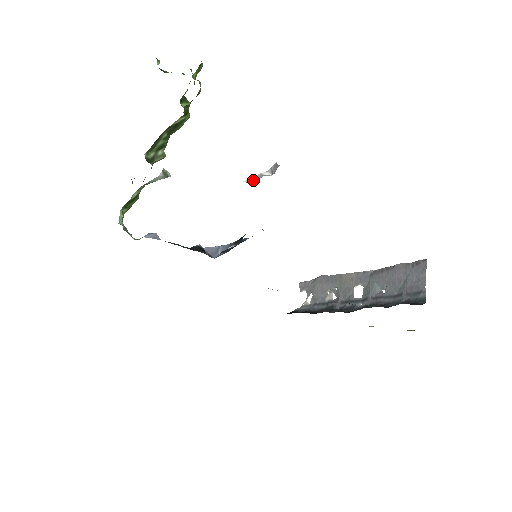
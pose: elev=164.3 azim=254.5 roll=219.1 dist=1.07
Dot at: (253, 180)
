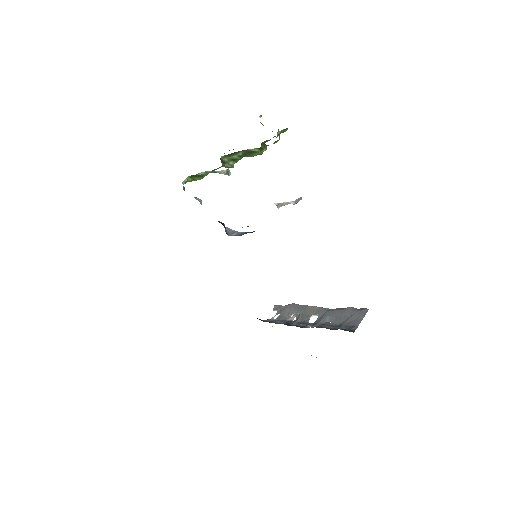
Dot at: (281, 205)
